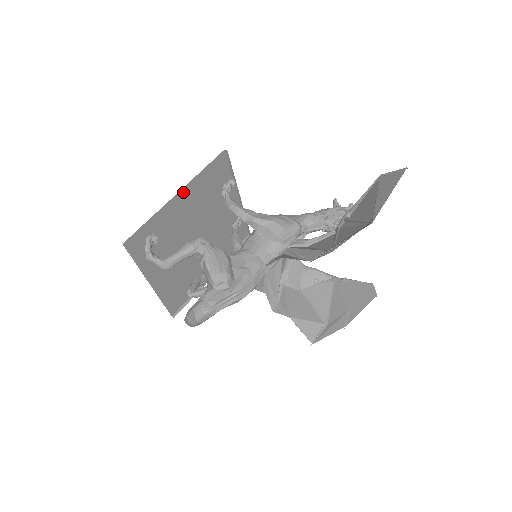
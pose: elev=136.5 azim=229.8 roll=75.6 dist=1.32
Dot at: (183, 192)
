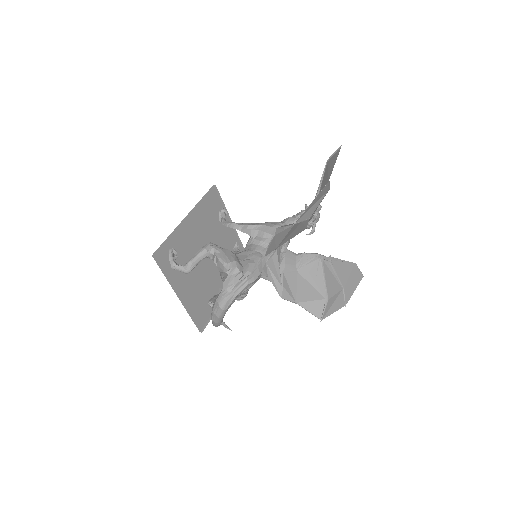
Dot at: (189, 217)
